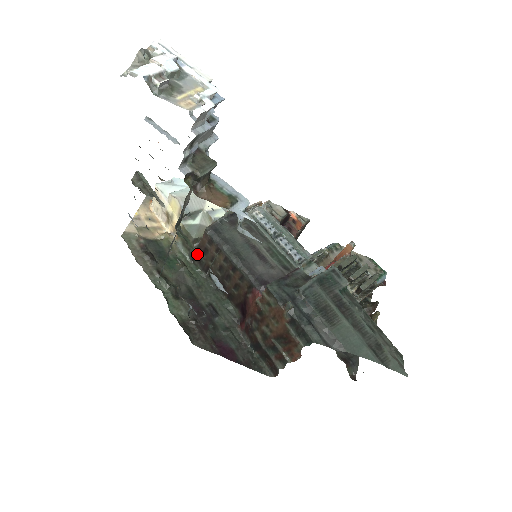
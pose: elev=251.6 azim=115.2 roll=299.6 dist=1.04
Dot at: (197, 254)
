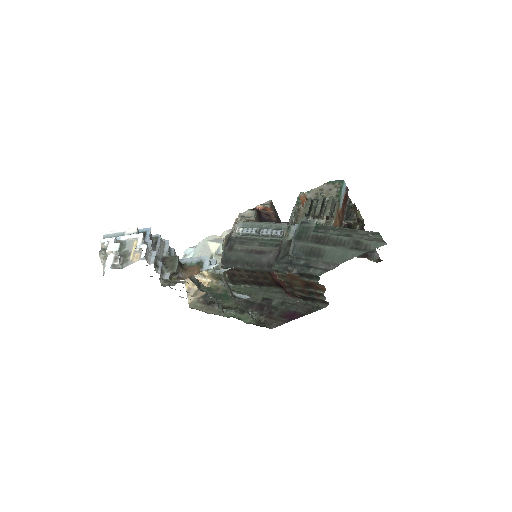
Dot at: (232, 280)
